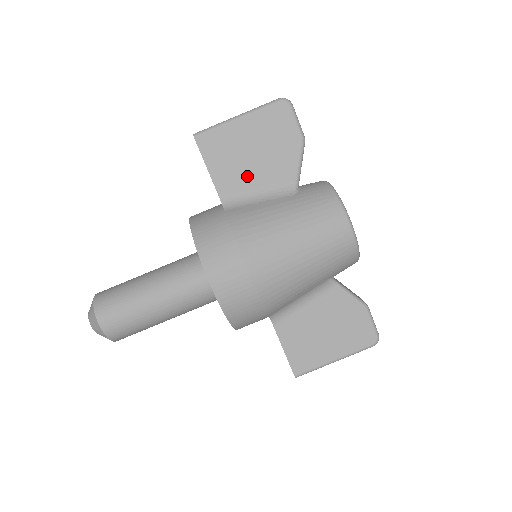
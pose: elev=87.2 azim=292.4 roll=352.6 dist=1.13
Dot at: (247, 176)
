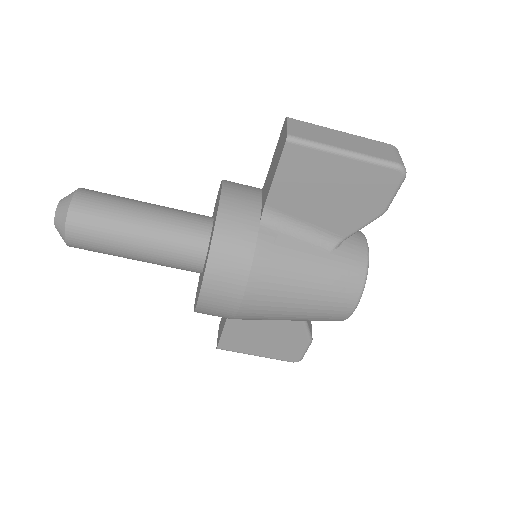
Dot at: (306, 207)
